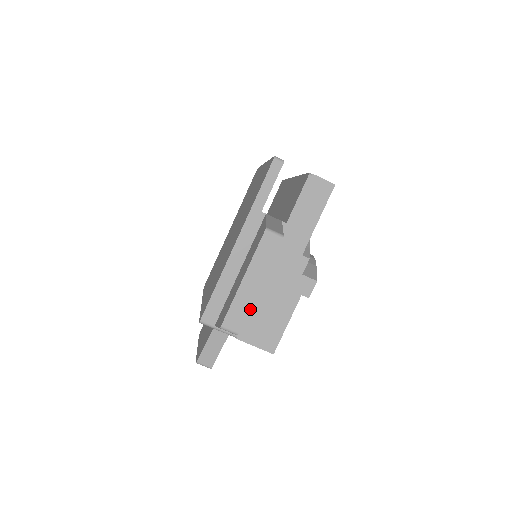
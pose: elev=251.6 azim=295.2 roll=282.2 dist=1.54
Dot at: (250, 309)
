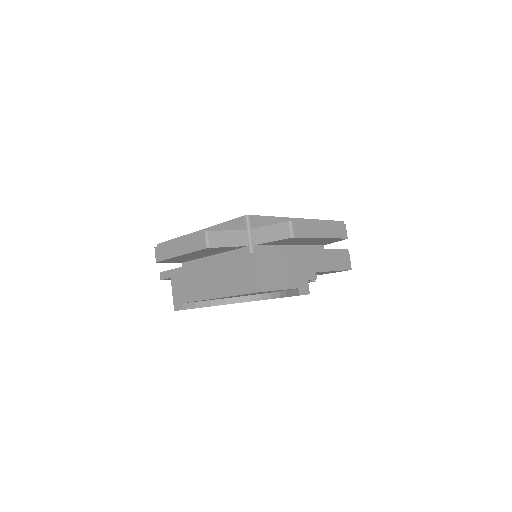
Dot at: (273, 252)
